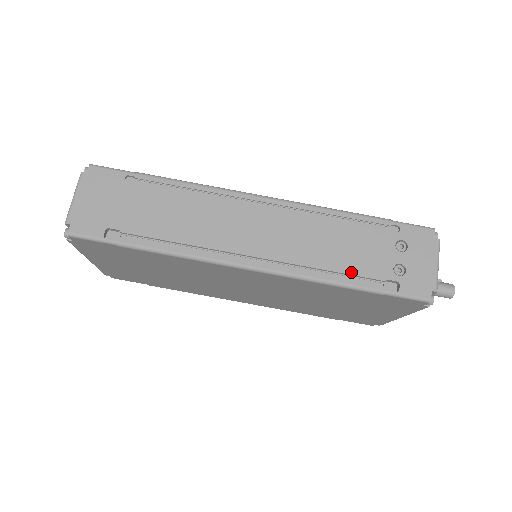
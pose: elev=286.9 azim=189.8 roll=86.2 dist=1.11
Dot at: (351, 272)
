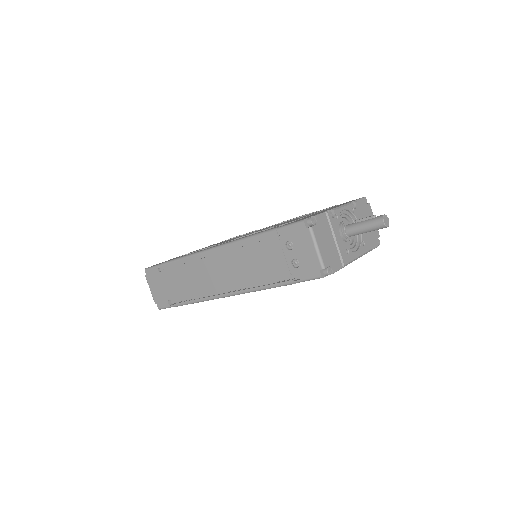
Dot at: (270, 278)
